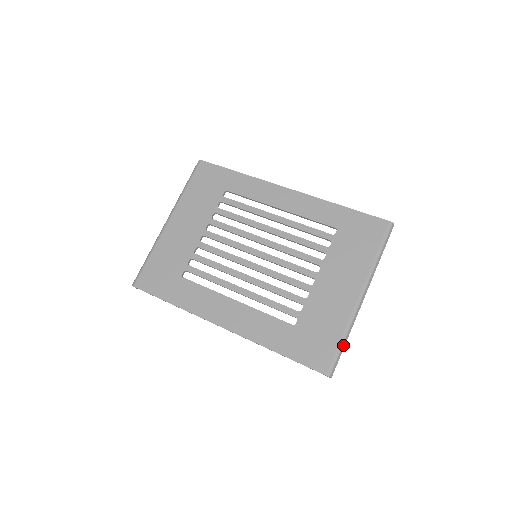
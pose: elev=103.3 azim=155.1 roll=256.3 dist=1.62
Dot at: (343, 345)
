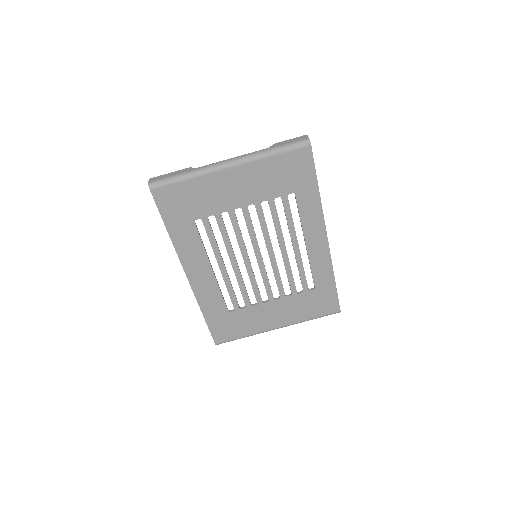
Dot at: (240, 338)
